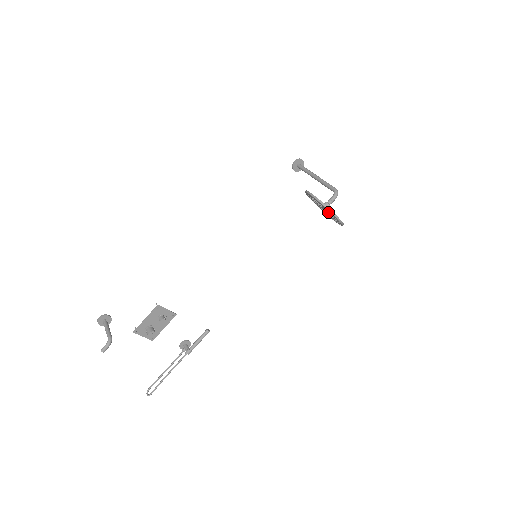
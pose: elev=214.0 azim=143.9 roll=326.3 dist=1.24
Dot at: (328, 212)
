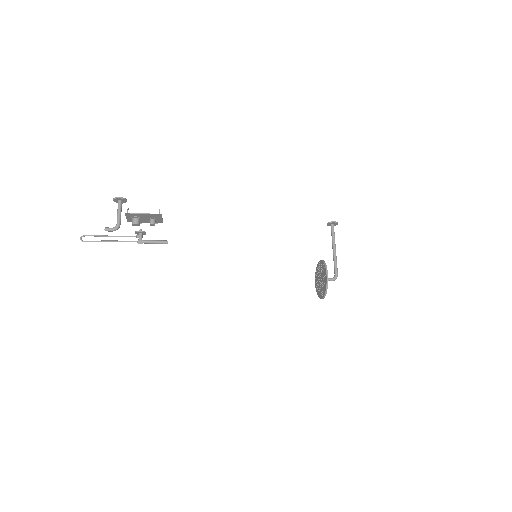
Dot at: (322, 287)
